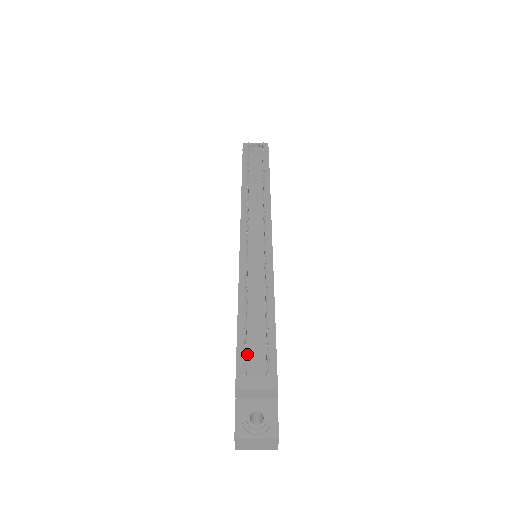
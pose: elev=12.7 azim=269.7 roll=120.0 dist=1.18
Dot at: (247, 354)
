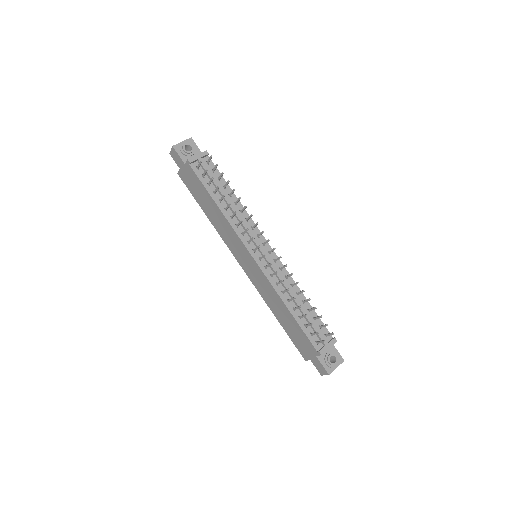
Dot at: (311, 332)
